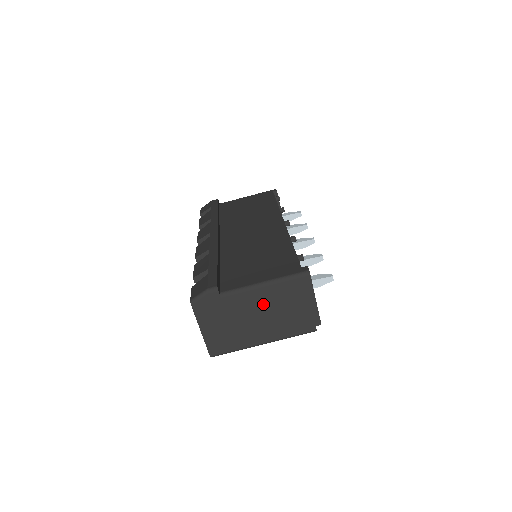
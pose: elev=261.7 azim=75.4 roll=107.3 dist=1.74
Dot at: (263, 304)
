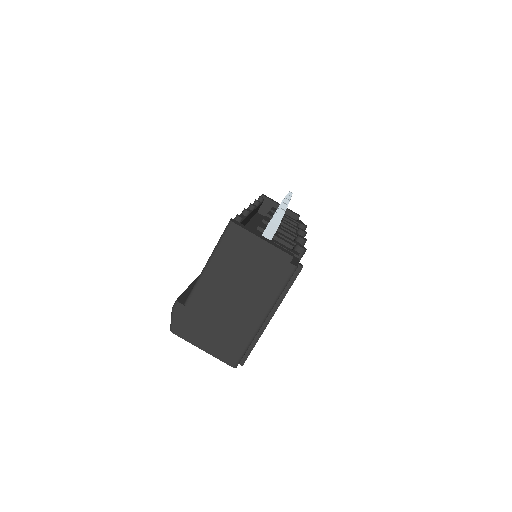
Dot at: (224, 283)
